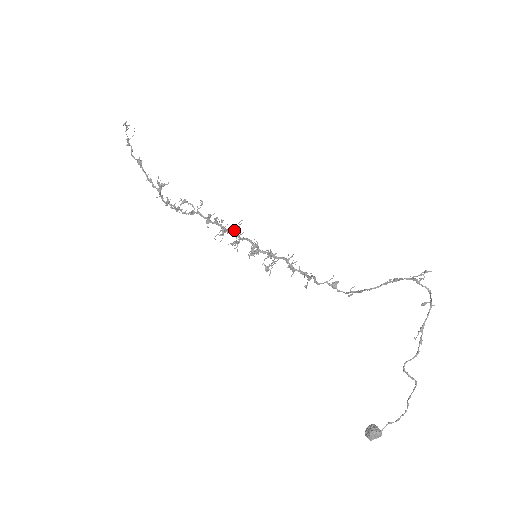
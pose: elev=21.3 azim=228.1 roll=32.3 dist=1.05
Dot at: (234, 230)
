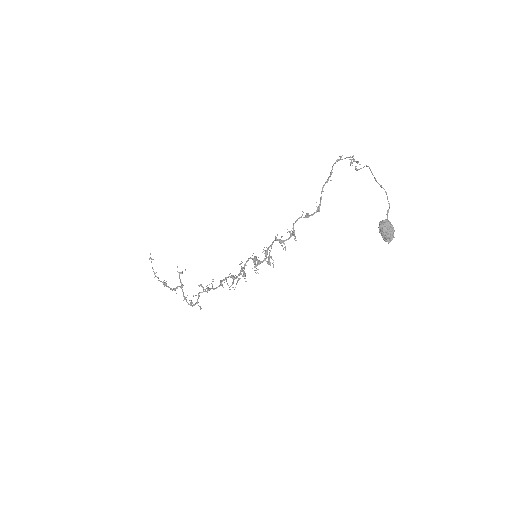
Dot at: (240, 271)
